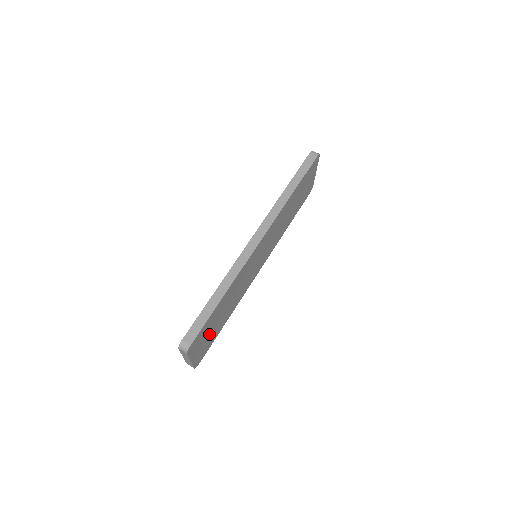
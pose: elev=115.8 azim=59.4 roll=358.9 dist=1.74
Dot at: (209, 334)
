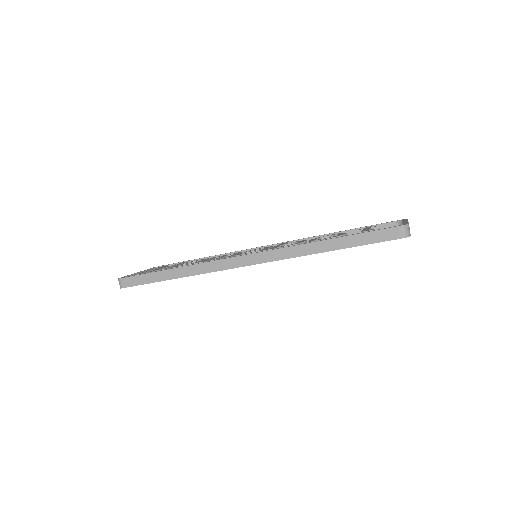
Dot at: occluded
